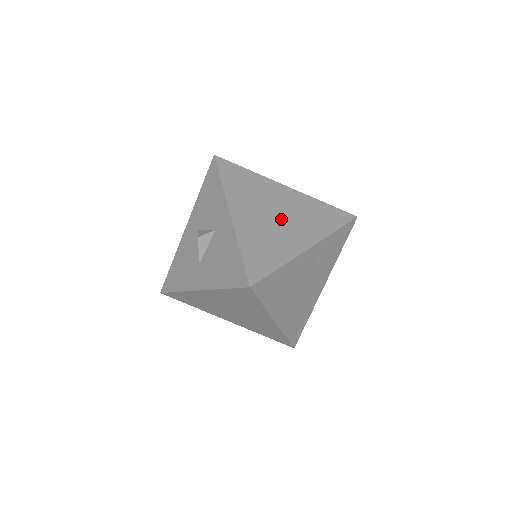
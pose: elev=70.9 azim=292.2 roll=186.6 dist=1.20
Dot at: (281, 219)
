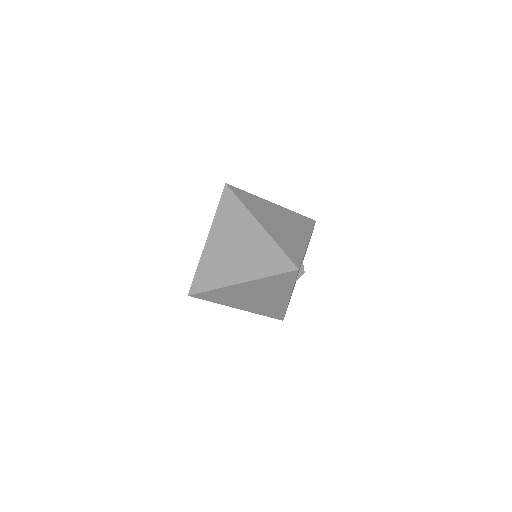
Dot at: occluded
